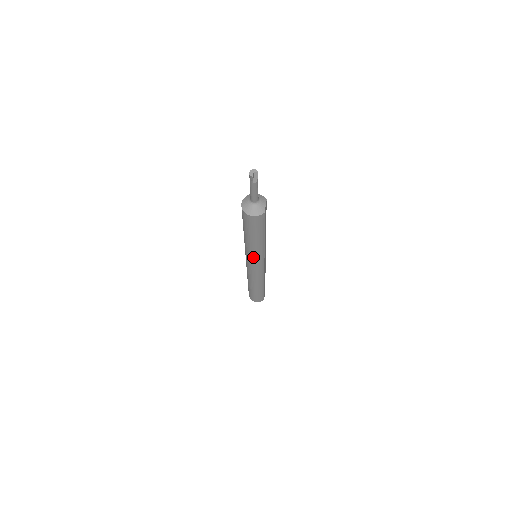
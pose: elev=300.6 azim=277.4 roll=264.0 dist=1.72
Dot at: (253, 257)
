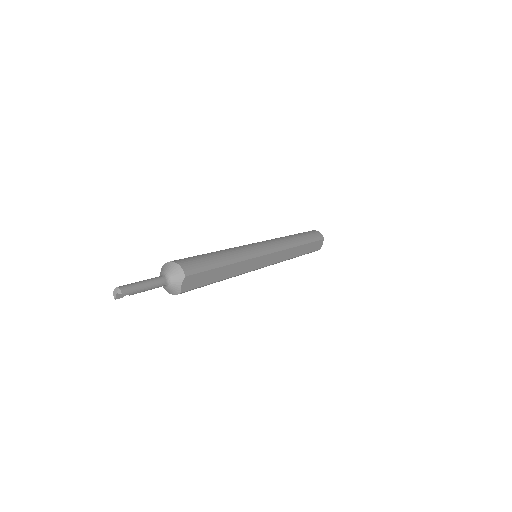
Dot at: occluded
